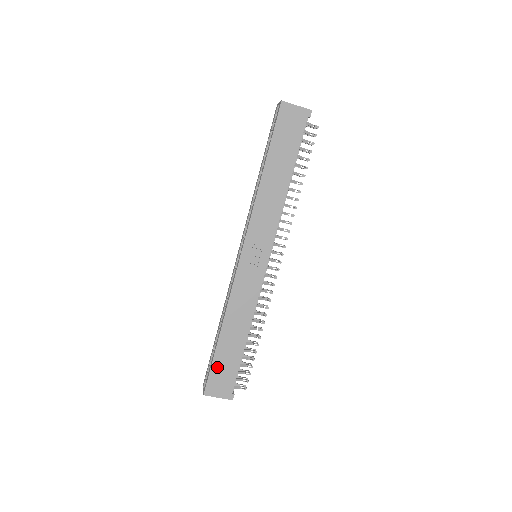
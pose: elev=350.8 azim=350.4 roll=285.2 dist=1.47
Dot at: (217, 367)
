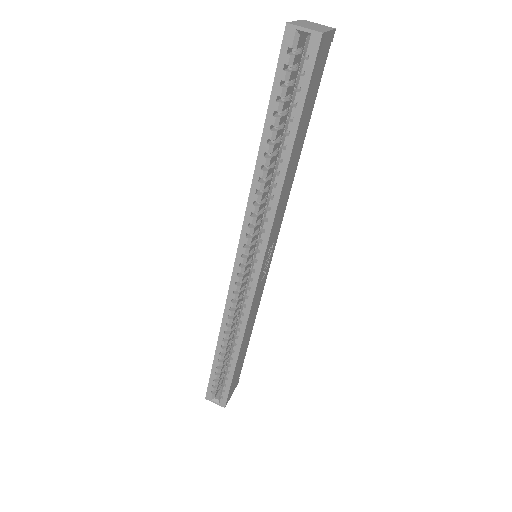
Dot at: (234, 379)
